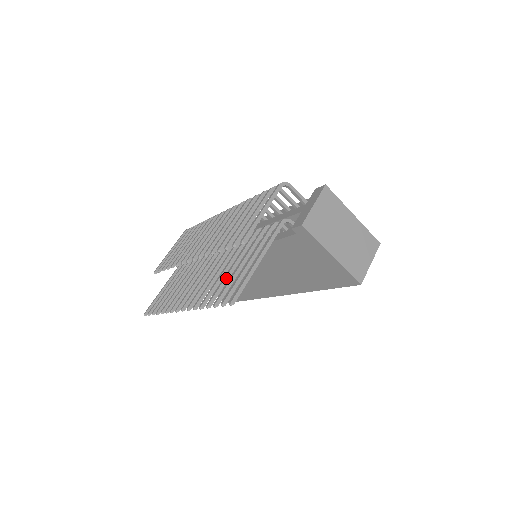
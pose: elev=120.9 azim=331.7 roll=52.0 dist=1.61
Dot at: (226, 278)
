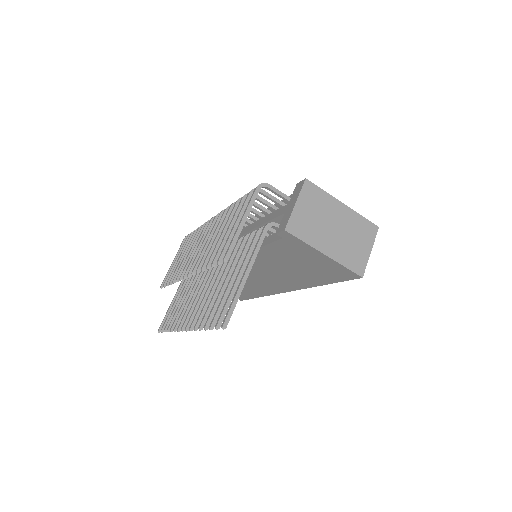
Dot at: (220, 295)
